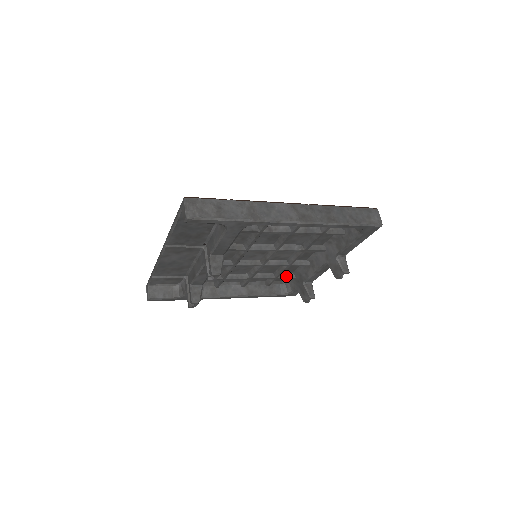
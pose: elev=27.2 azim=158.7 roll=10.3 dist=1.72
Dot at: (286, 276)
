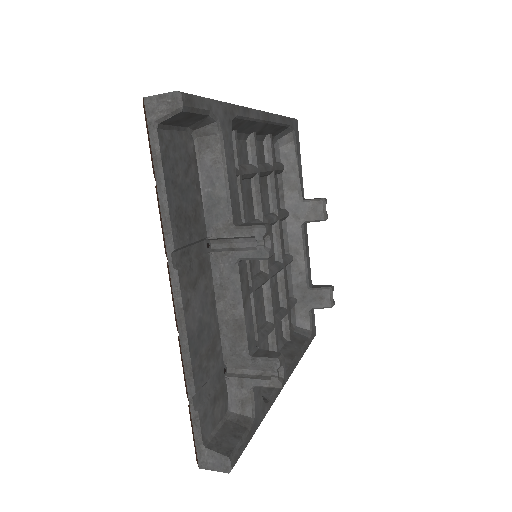
Dot at: (290, 303)
